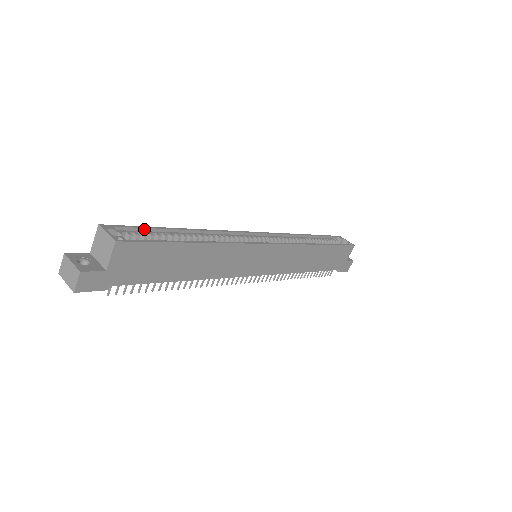
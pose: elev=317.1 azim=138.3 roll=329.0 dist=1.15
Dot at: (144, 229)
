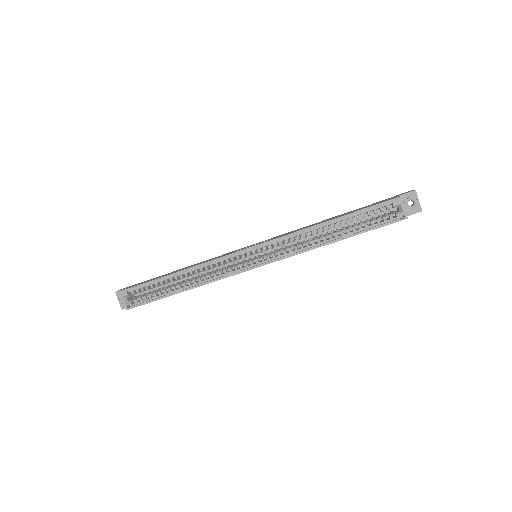
Dot at: (146, 284)
